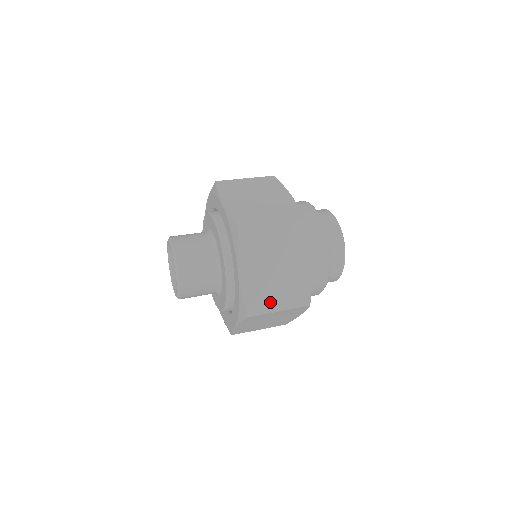
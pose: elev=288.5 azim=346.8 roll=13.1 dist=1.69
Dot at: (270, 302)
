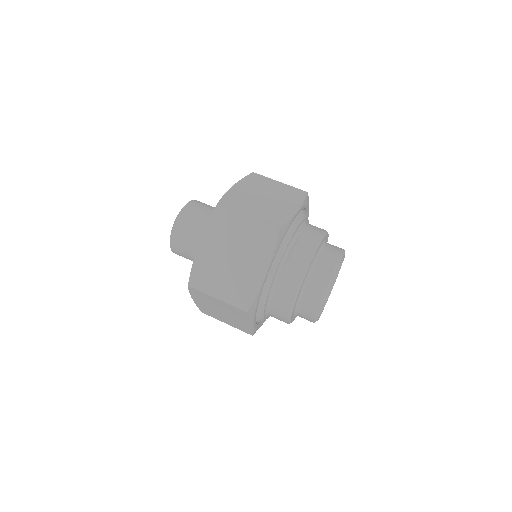
Dot at: (213, 285)
